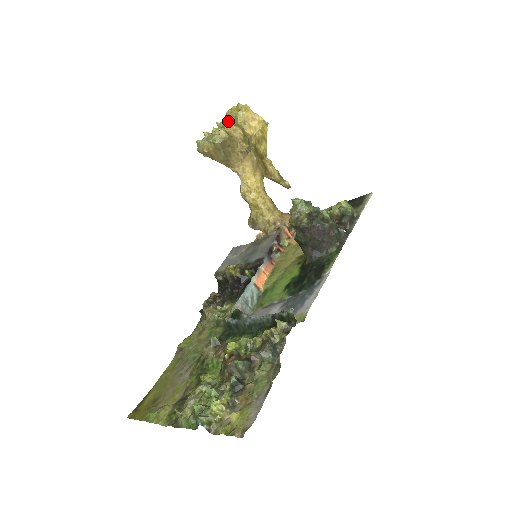
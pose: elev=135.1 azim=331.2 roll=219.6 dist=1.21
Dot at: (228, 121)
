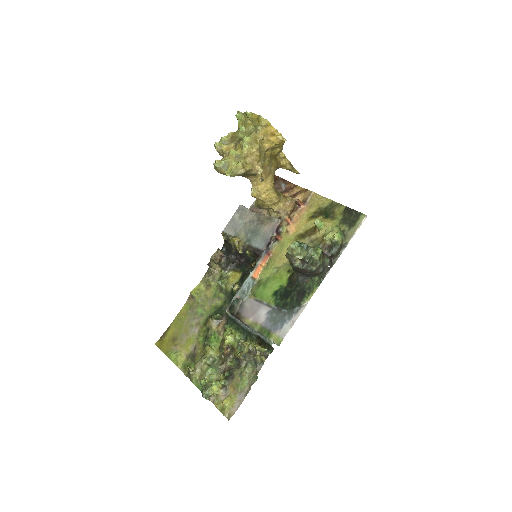
Dot at: (246, 139)
